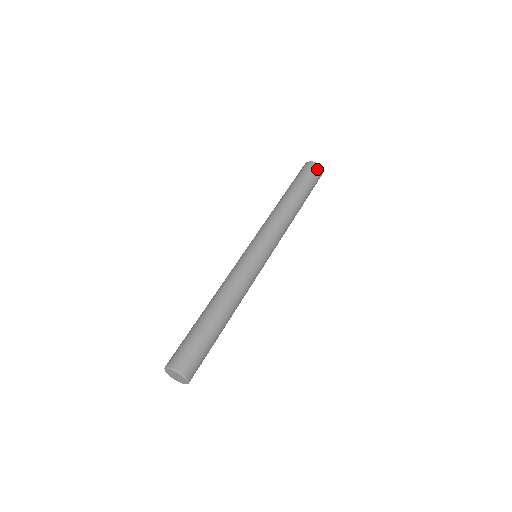
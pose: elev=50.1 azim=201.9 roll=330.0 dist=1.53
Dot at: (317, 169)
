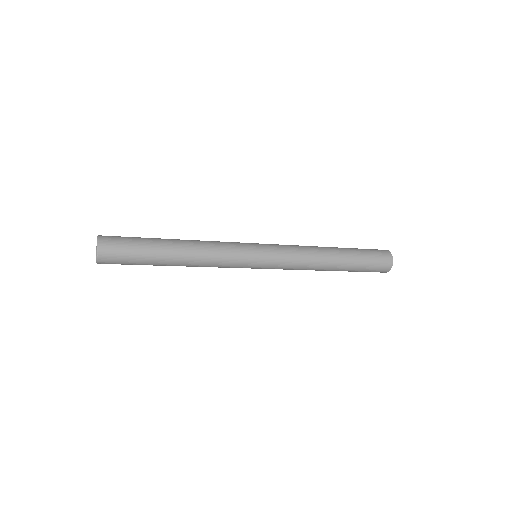
Dot at: (384, 270)
